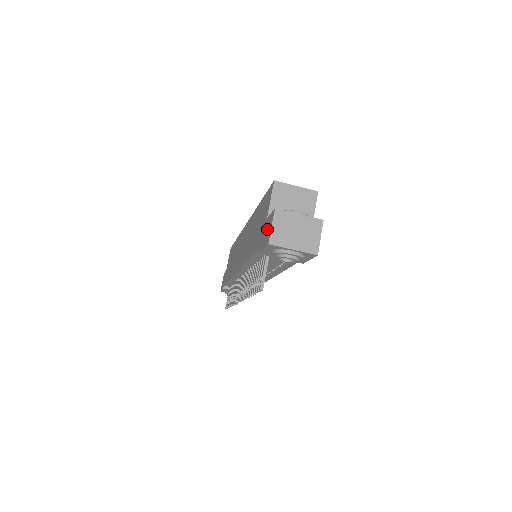
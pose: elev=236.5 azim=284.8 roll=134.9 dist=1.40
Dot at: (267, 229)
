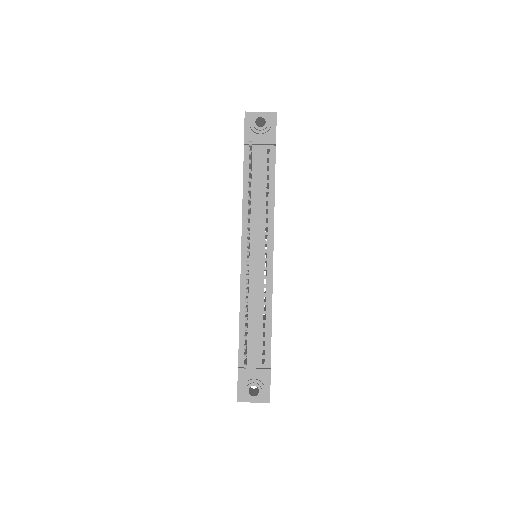
Dot at: occluded
